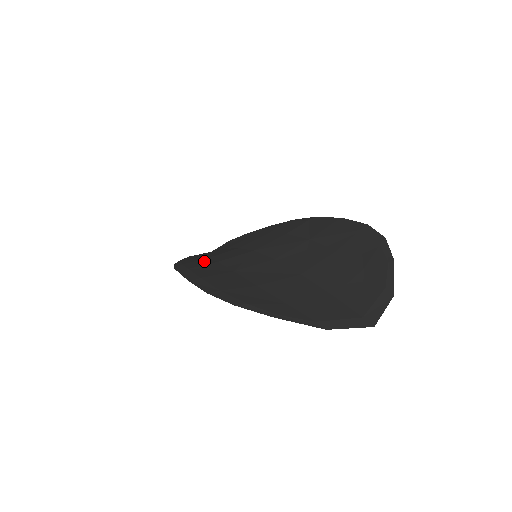
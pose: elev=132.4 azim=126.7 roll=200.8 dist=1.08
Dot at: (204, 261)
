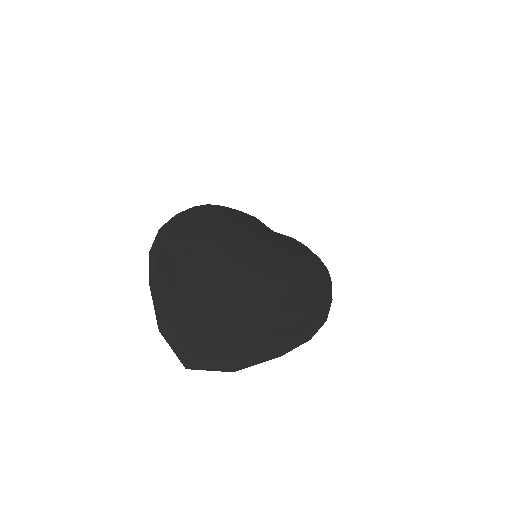
Dot at: (226, 221)
